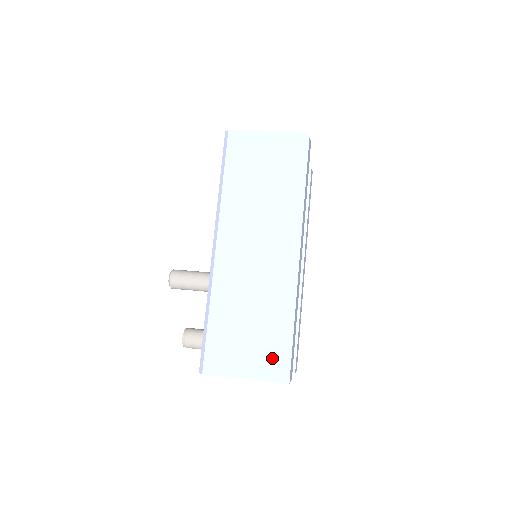
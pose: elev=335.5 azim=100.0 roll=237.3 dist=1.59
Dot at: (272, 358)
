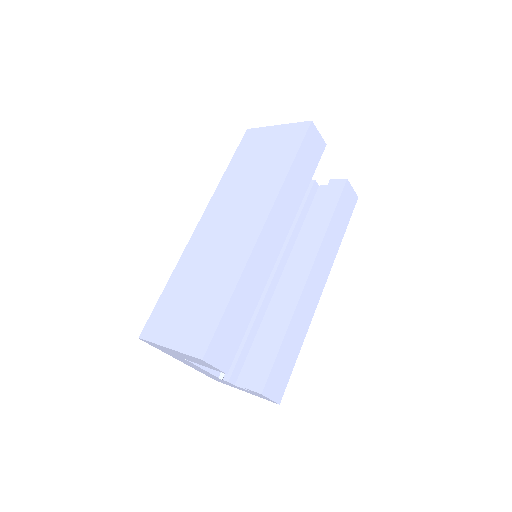
Dot at: (199, 329)
